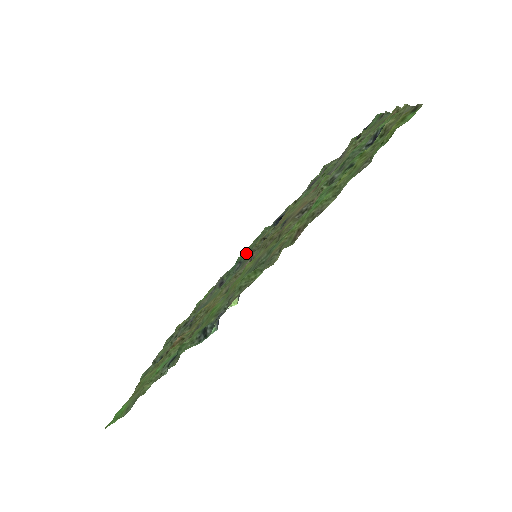
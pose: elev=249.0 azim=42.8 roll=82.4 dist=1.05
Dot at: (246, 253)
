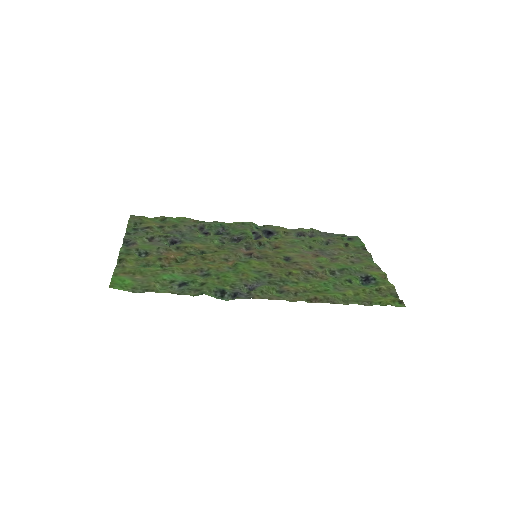
Dot at: (231, 226)
